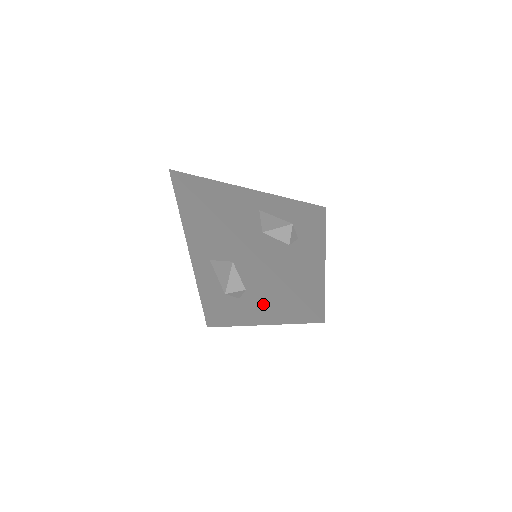
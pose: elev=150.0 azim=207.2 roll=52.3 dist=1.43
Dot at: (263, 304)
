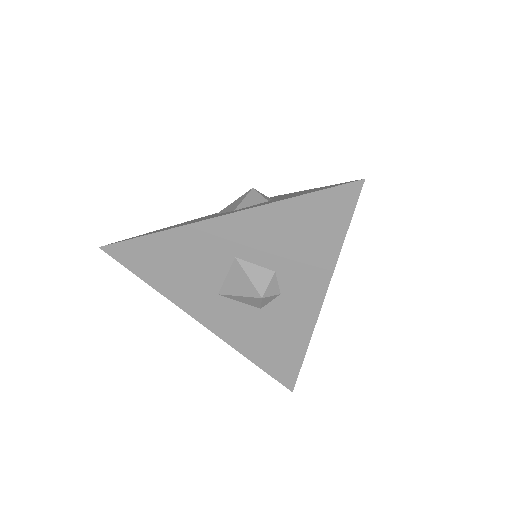
Dot at: (303, 260)
